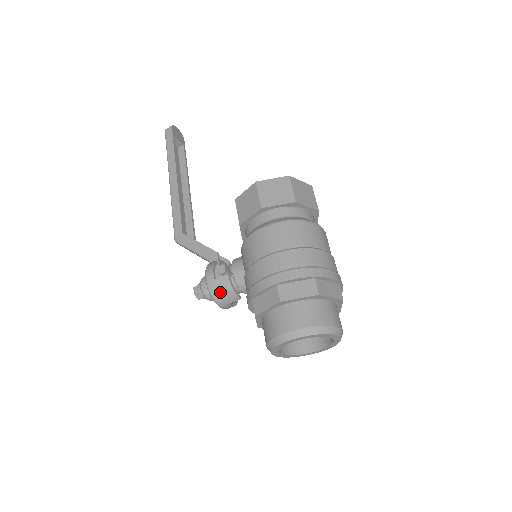
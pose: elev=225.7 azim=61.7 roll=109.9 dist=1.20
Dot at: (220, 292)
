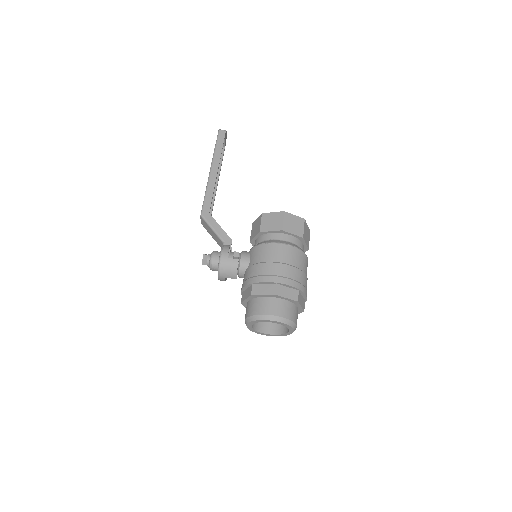
Dot at: (227, 268)
